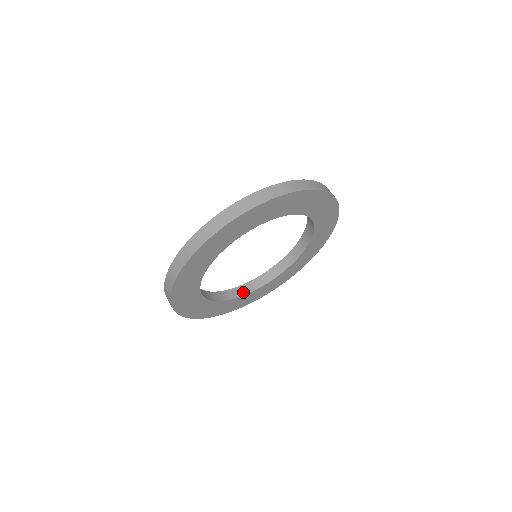
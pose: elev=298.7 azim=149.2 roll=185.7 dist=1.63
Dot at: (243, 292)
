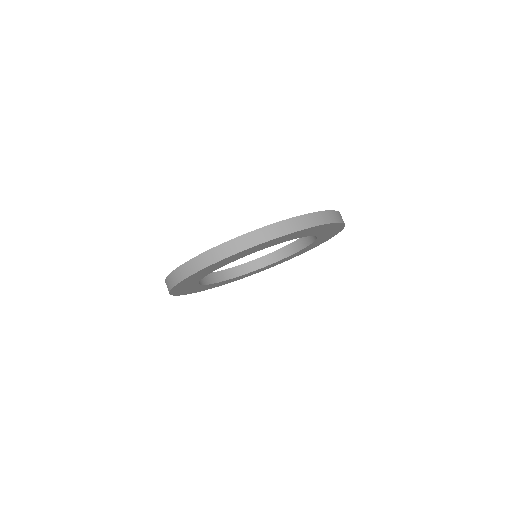
Dot at: (228, 276)
